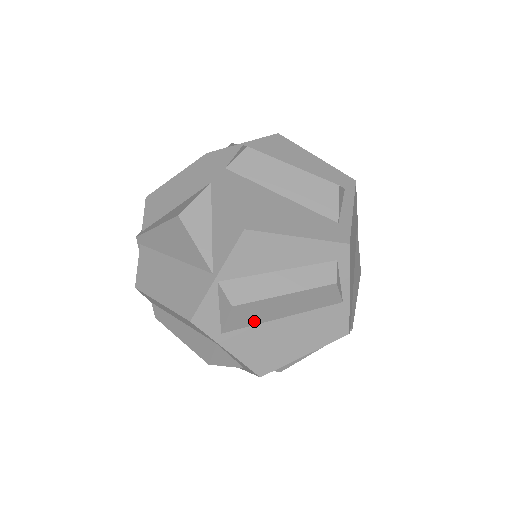
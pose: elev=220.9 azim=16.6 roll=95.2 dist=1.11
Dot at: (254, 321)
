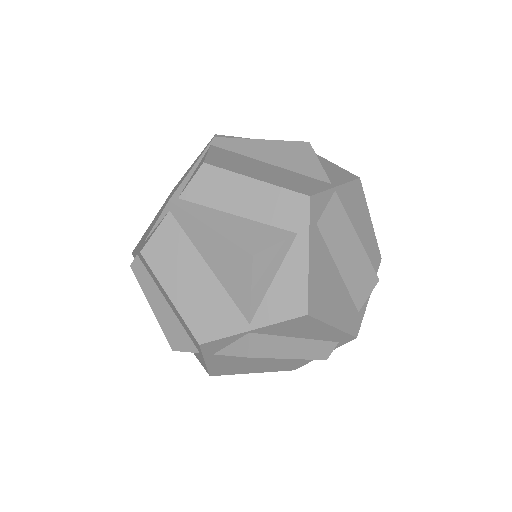
Dot at: occluded
